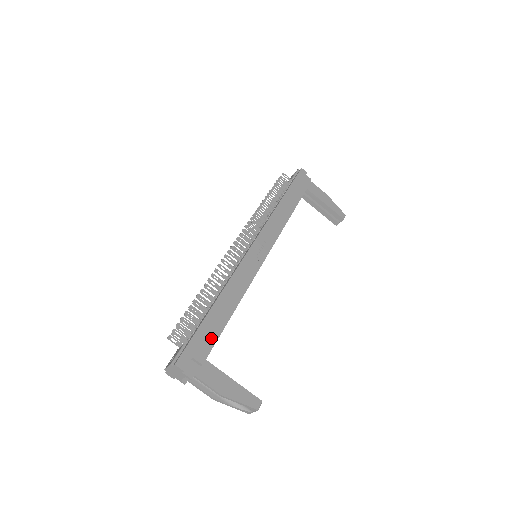
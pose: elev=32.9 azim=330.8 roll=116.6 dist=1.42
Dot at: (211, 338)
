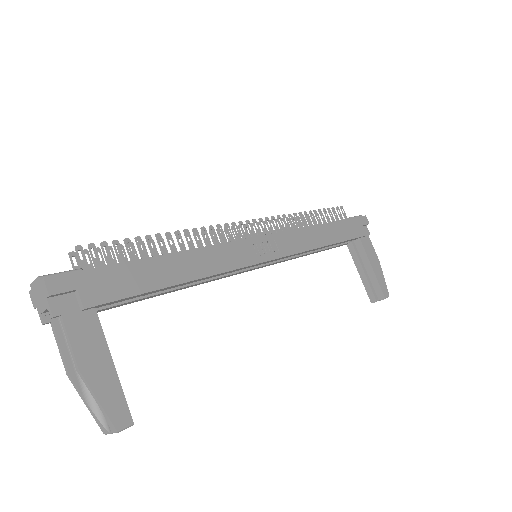
Dot at: (125, 288)
